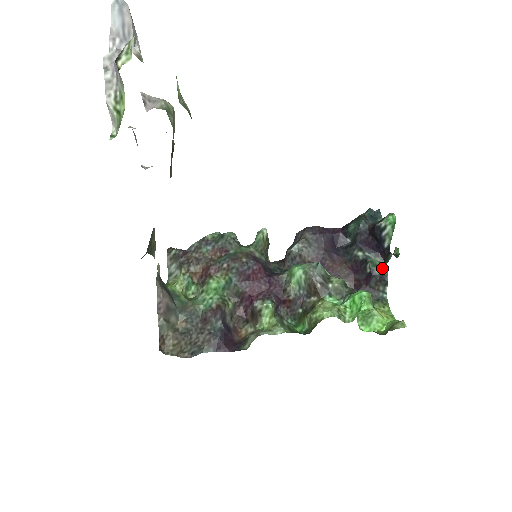
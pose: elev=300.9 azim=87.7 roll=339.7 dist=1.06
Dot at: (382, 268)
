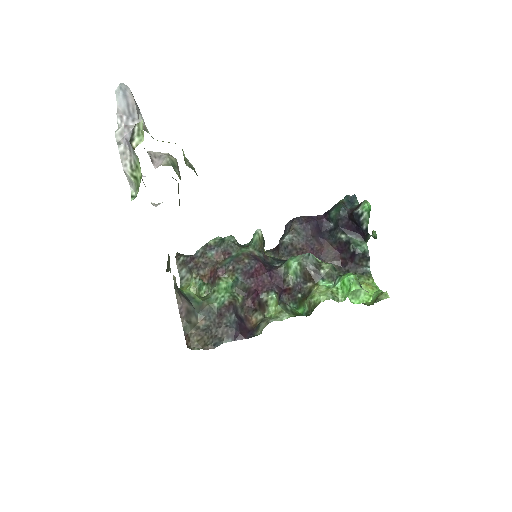
Dot at: (363, 247)
